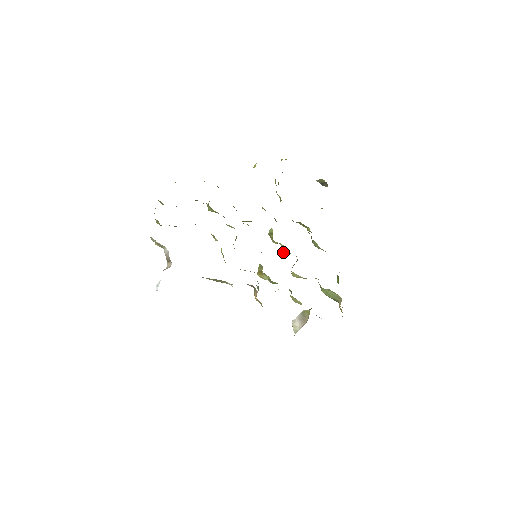
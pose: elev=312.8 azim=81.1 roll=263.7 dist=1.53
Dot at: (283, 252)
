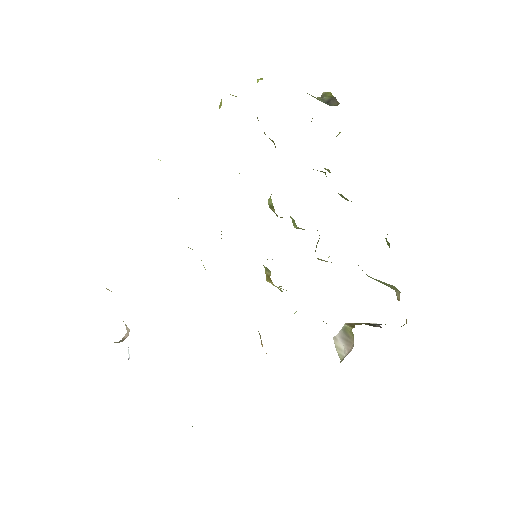
Dot at: (297, 228)
